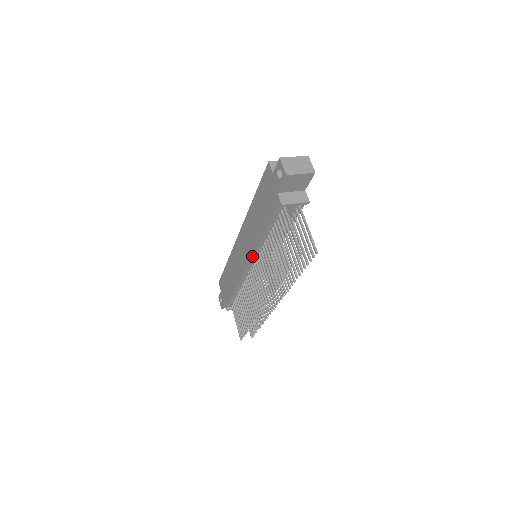
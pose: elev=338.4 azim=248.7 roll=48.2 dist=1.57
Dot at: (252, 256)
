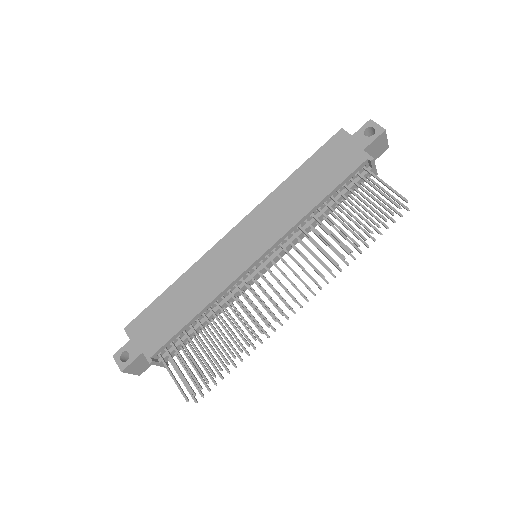
Dot at: (279, 239)
